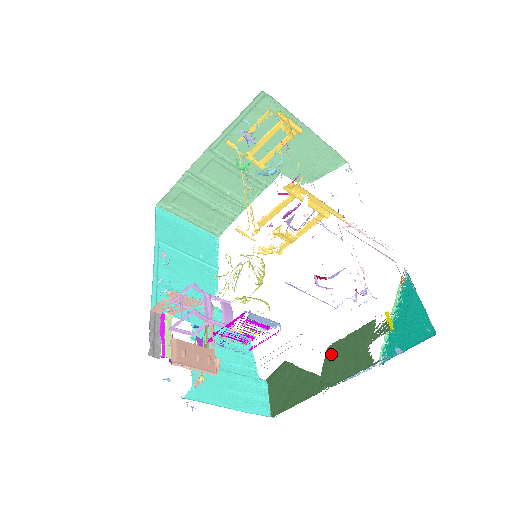
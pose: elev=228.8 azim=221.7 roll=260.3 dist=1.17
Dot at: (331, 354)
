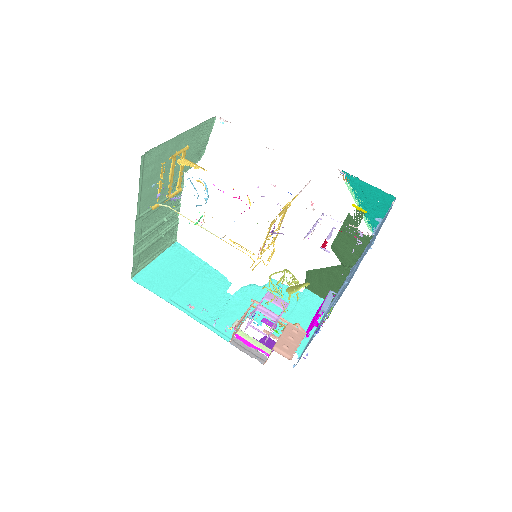
Dot at: (337, 249)
